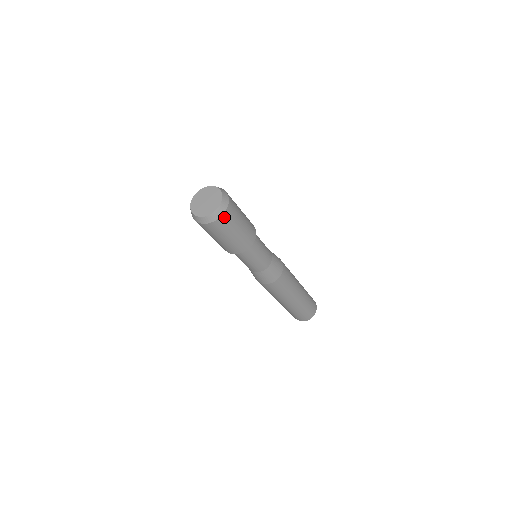
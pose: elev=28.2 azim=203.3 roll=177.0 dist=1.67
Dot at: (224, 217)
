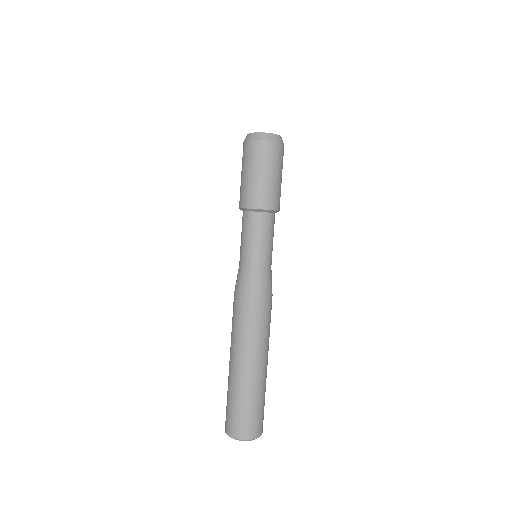
Dot at: (281, 148)
